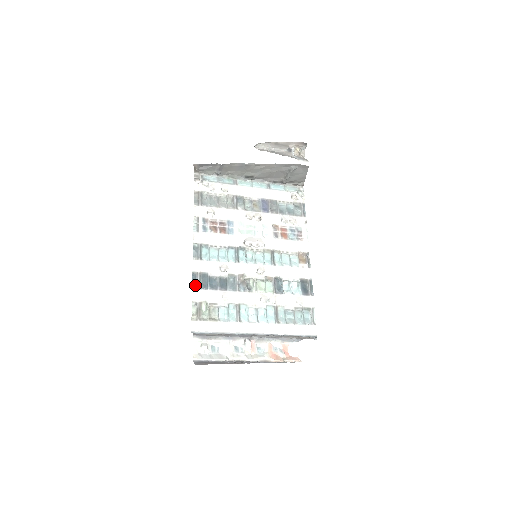
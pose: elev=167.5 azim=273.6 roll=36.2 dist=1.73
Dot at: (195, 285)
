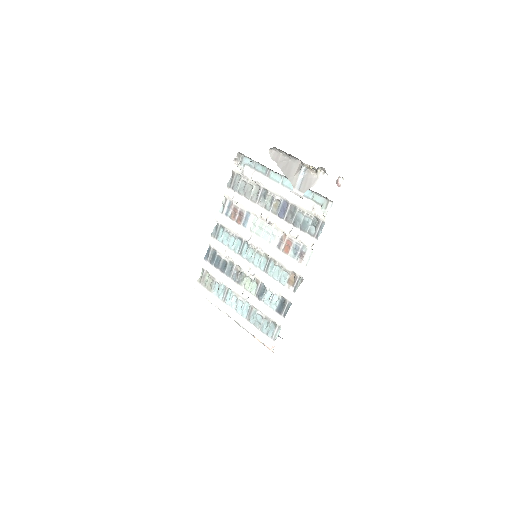
Dot at: (207, 257)
